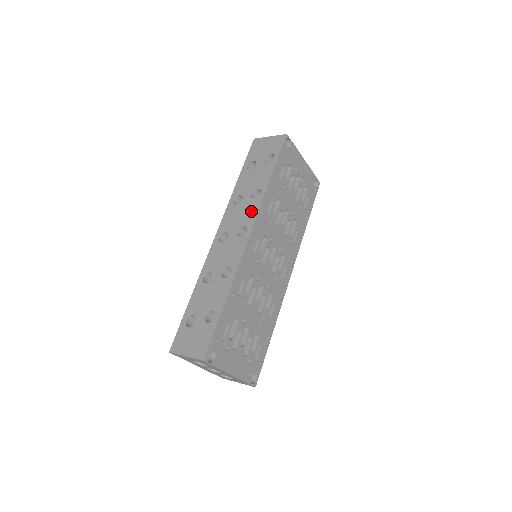
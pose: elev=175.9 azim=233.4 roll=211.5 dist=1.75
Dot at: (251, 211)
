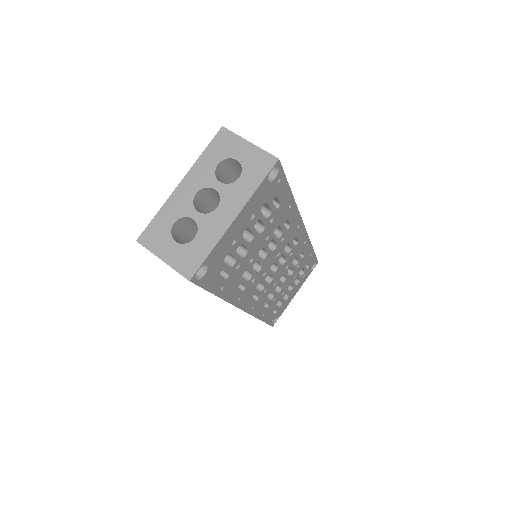
Dot at: occluded
